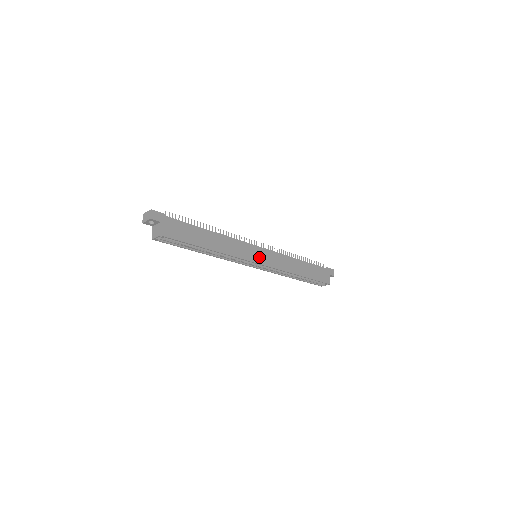
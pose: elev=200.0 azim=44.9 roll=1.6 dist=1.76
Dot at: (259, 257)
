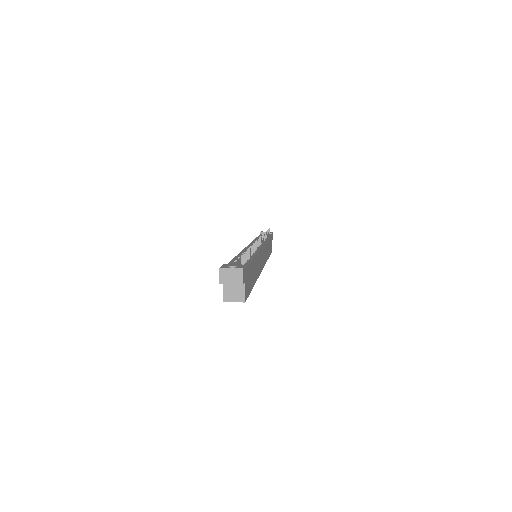
Dot at: (263, 260)
